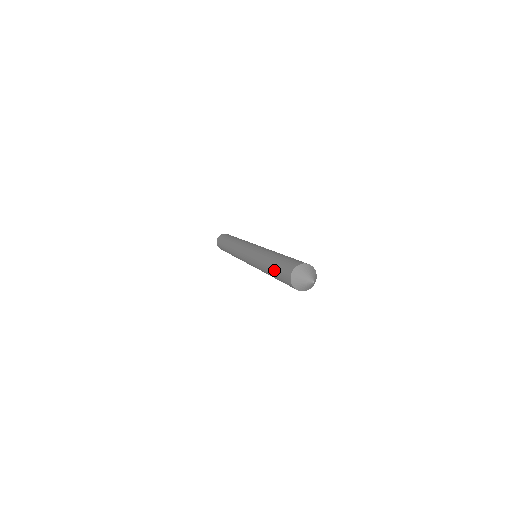
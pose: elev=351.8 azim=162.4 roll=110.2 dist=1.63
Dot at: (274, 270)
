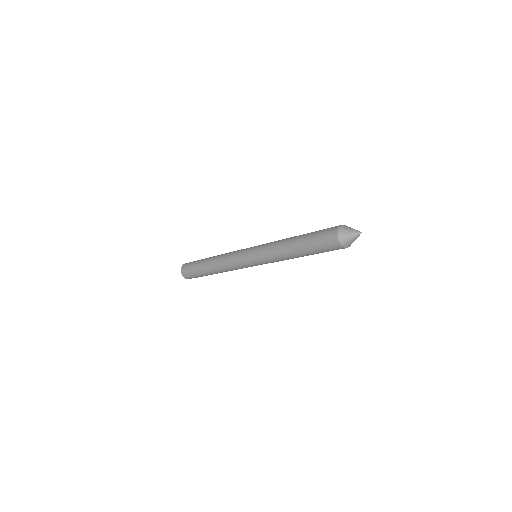
Dot at: (308, 236)
